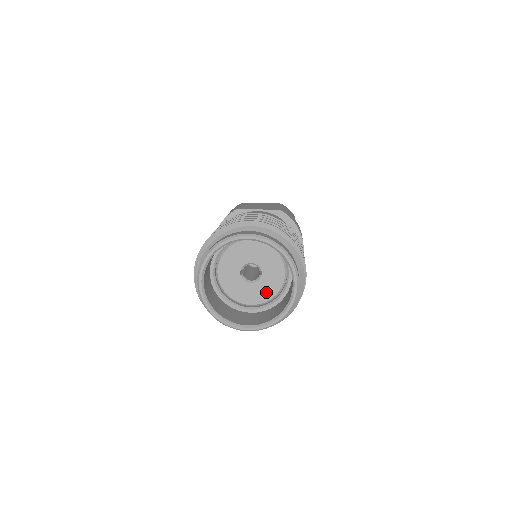
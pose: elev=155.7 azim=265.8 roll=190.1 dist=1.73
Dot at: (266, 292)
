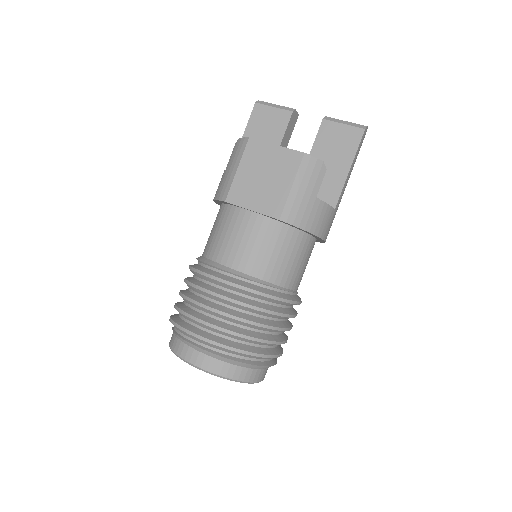
Dot at: occluded
